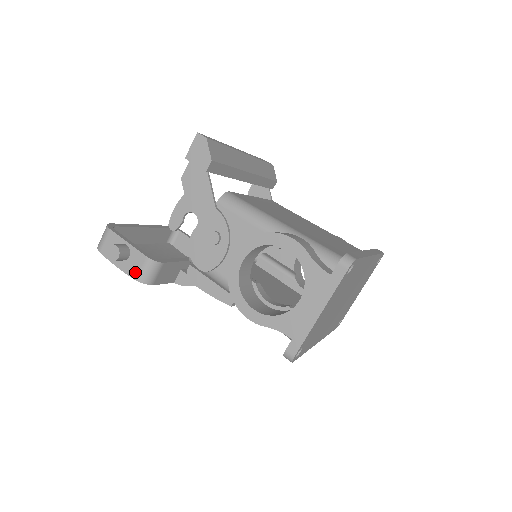
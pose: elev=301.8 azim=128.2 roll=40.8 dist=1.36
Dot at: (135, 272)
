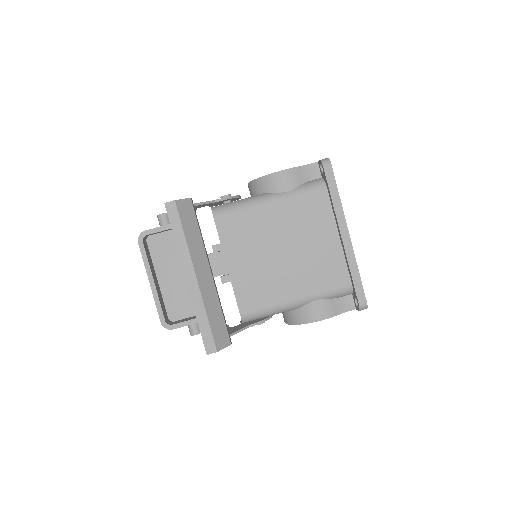
Dot at: occluded
